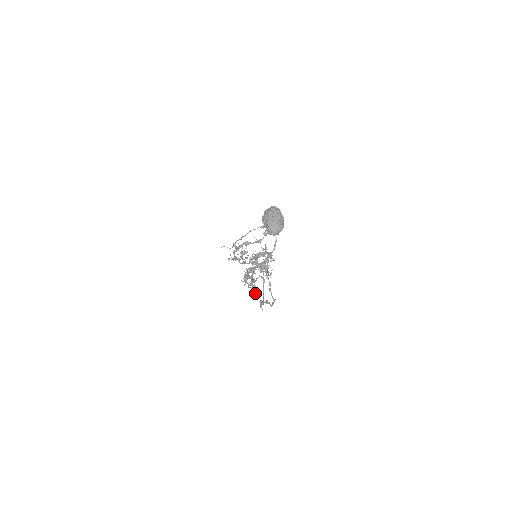
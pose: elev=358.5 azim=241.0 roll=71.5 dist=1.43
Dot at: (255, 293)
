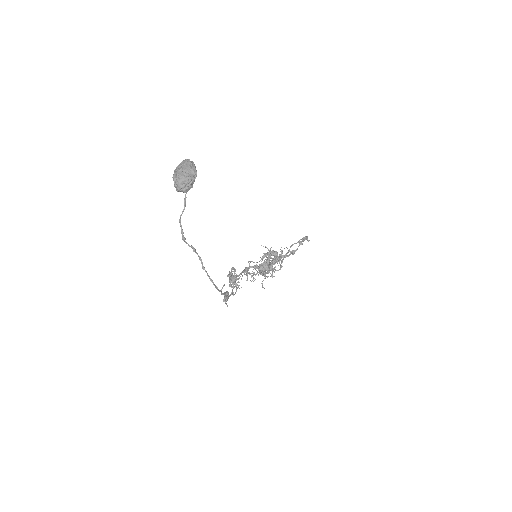
Dot at: occluded
